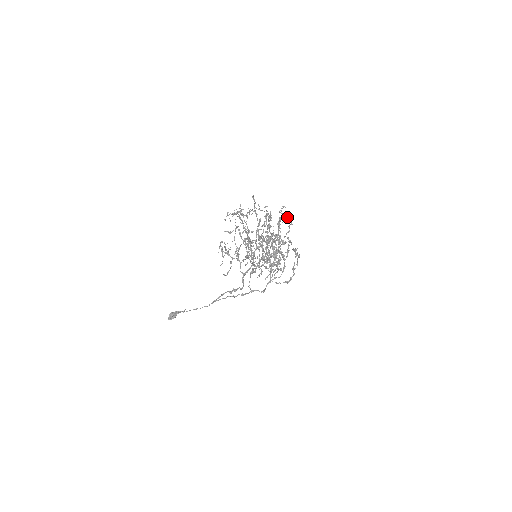
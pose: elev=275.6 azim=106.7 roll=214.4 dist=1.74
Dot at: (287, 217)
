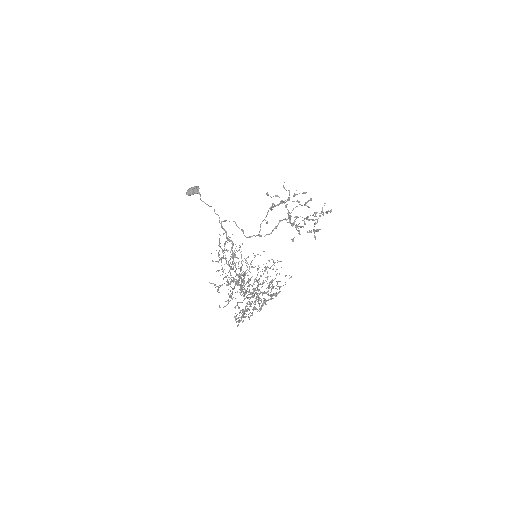
Dot at: (278, 293)
